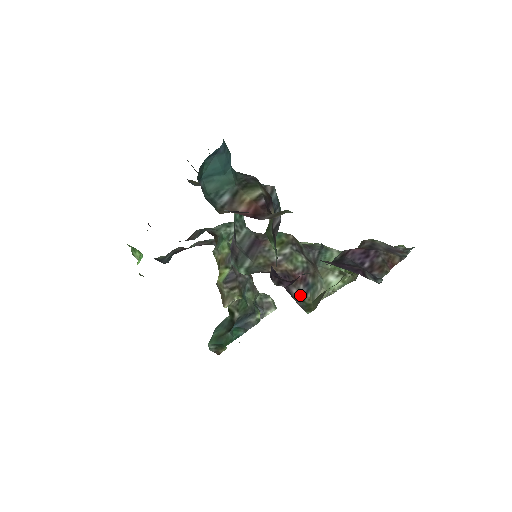
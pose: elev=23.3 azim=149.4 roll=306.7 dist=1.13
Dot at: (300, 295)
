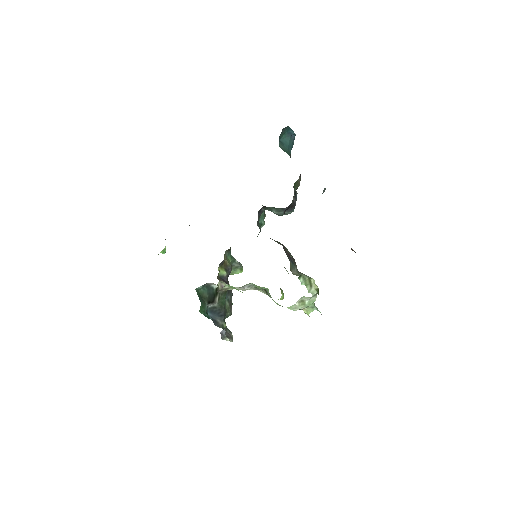
Dot at: (287, 255)
